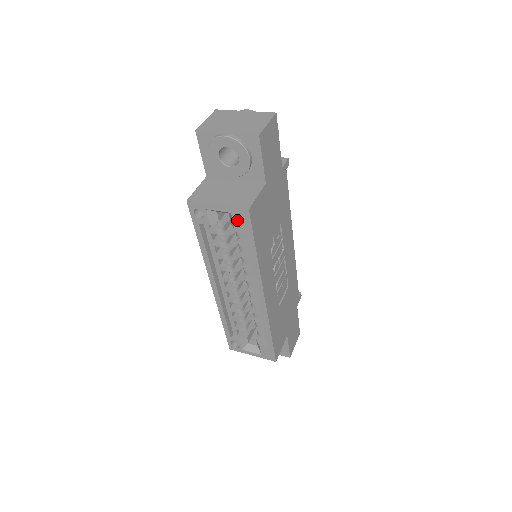
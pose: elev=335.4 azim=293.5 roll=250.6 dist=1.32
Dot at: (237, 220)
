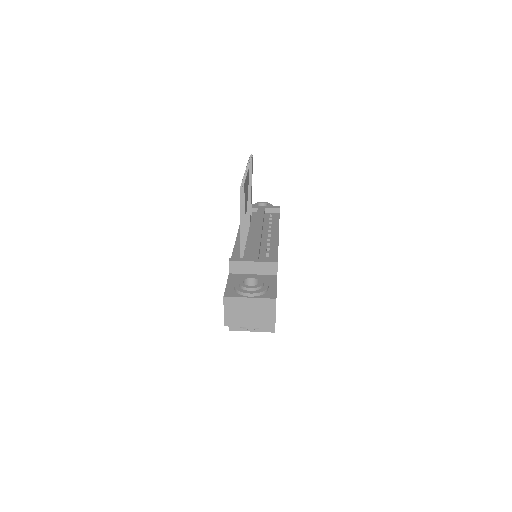
Dot at: occluded
